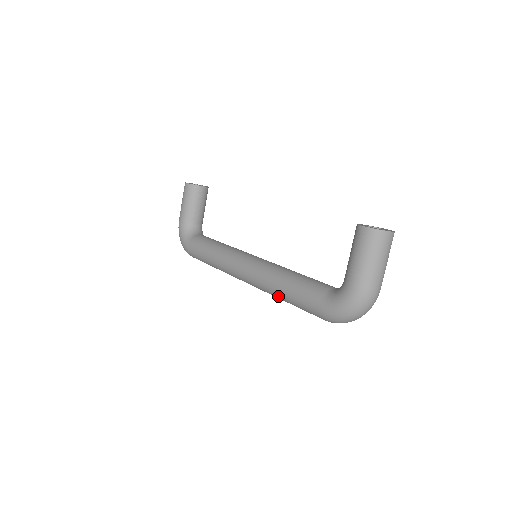
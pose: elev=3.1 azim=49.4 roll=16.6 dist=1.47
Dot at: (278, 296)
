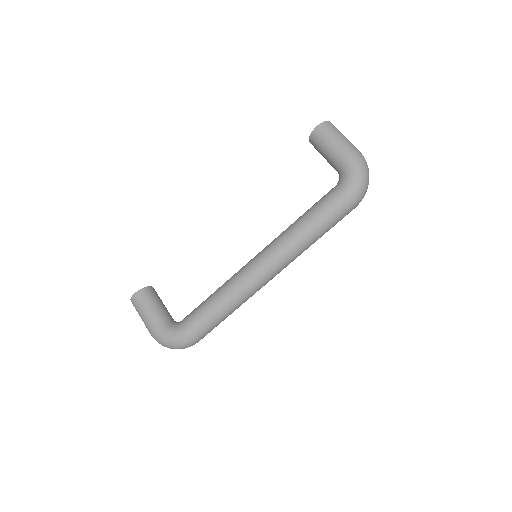
Dot at: (307, 238)
